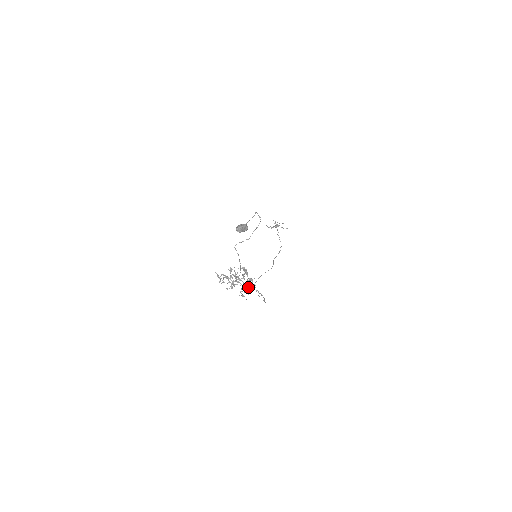
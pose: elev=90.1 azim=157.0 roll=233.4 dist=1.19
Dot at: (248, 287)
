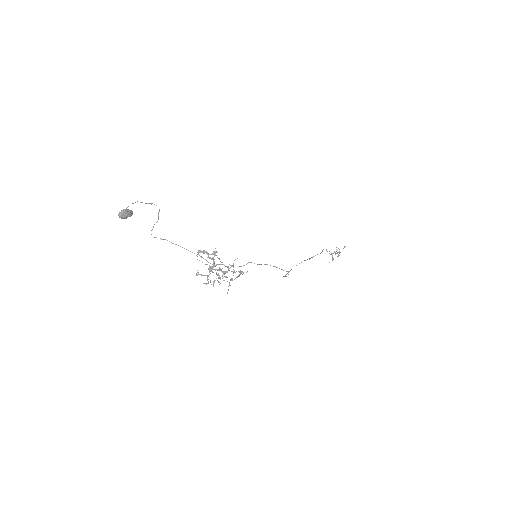
Dot at: occluded
